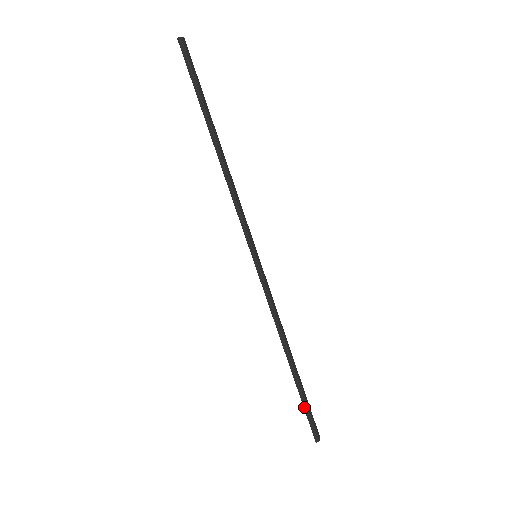
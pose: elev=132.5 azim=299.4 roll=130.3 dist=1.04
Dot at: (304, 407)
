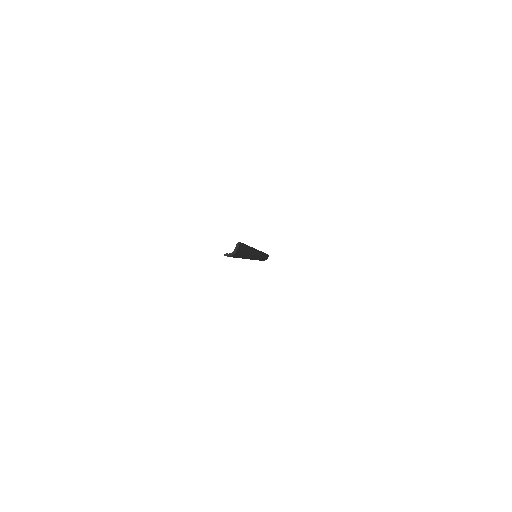
Dot at: occluded
